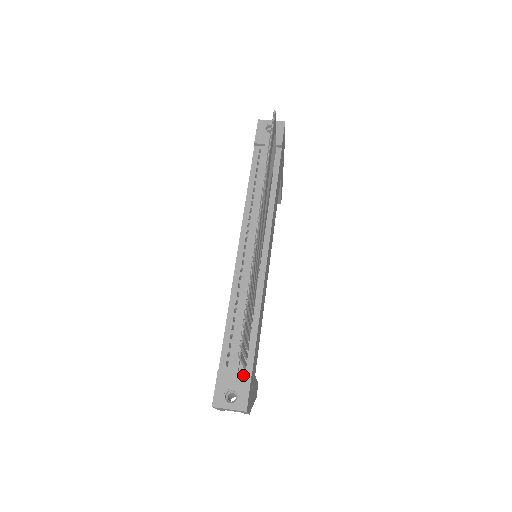
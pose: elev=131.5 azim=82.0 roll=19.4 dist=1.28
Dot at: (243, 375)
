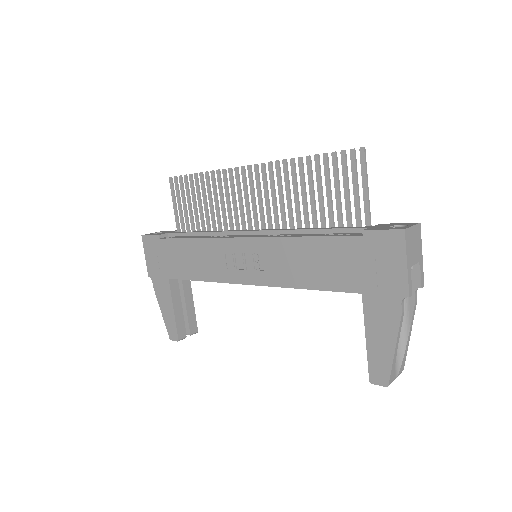
Dot at: (378, 225)
